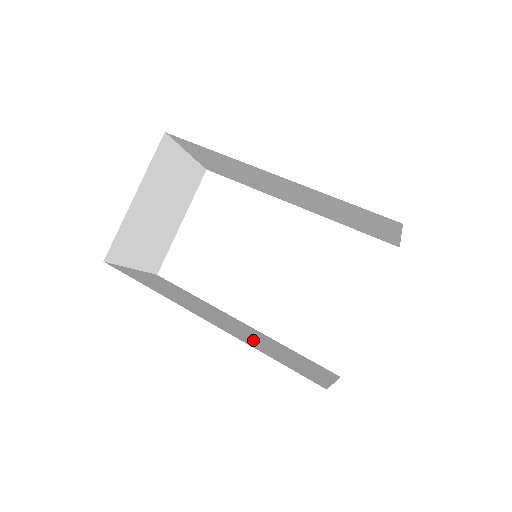
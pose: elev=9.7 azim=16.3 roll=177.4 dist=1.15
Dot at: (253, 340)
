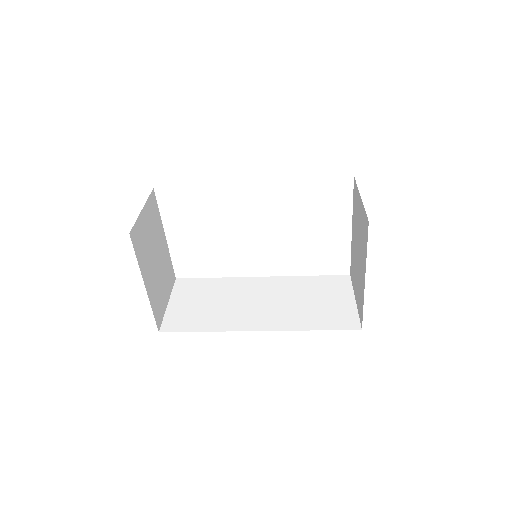
Dot at: (292, 312)
